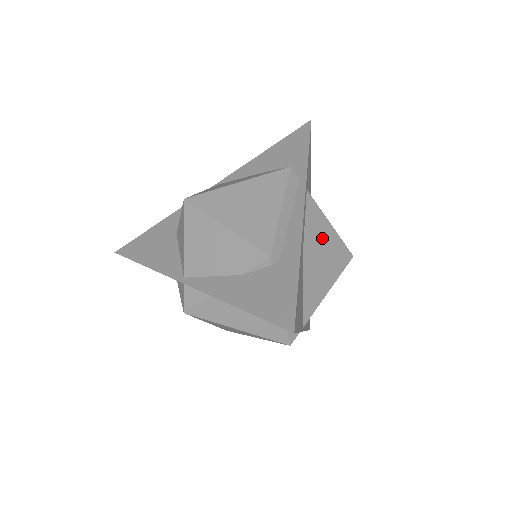
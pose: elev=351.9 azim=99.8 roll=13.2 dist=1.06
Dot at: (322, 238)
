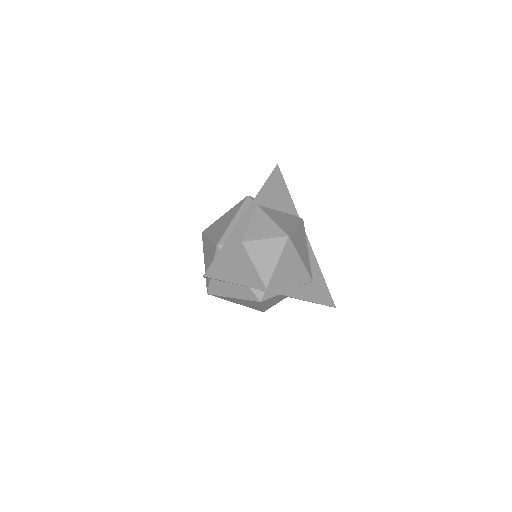
Dot at: (262, 230)
